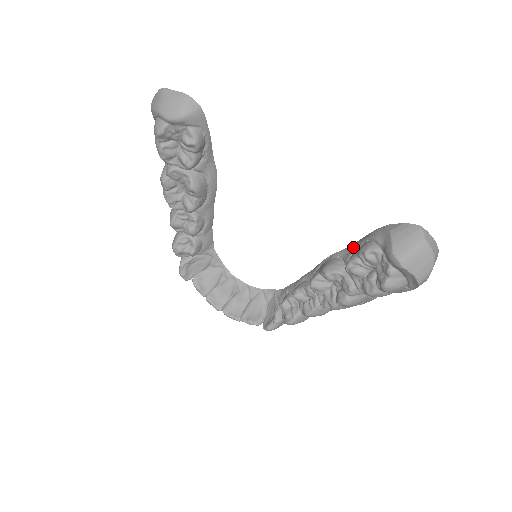
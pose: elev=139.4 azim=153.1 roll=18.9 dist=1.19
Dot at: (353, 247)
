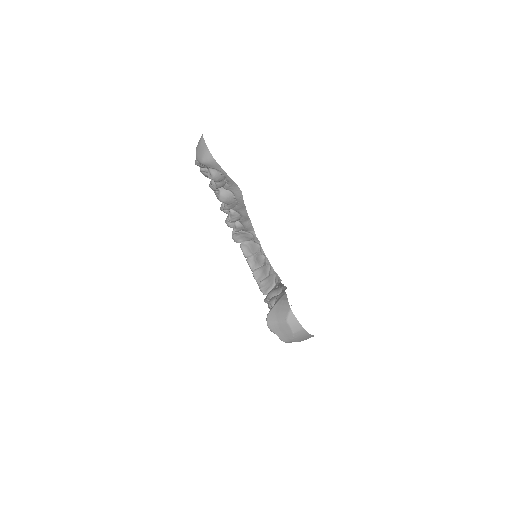
Dot at: occluded
